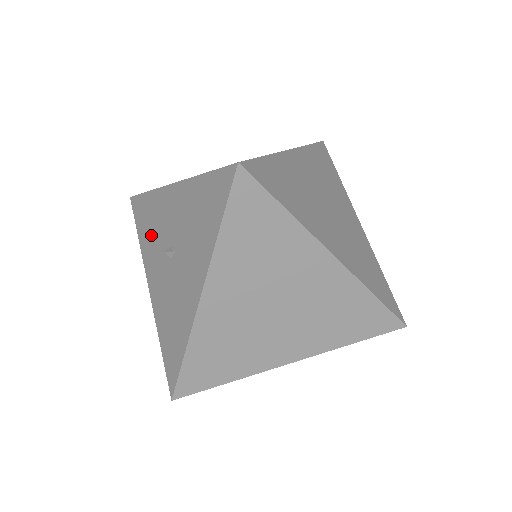
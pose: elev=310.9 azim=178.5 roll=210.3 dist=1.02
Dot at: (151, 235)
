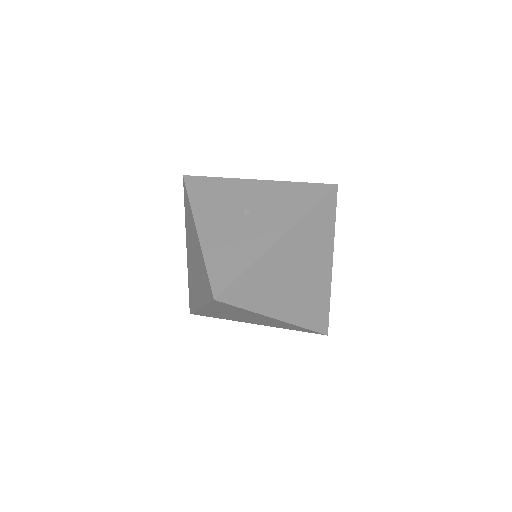
Dot at: (214, 200)
